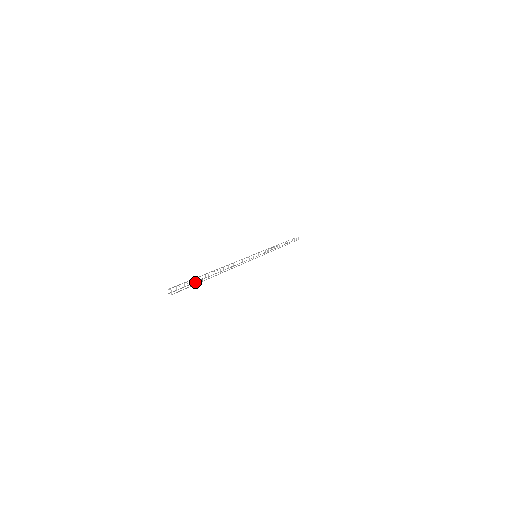
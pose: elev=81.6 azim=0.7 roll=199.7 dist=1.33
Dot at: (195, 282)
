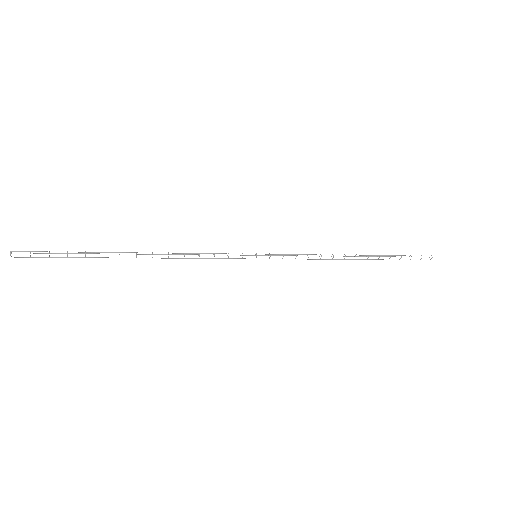
Dot at: (67, 255)
